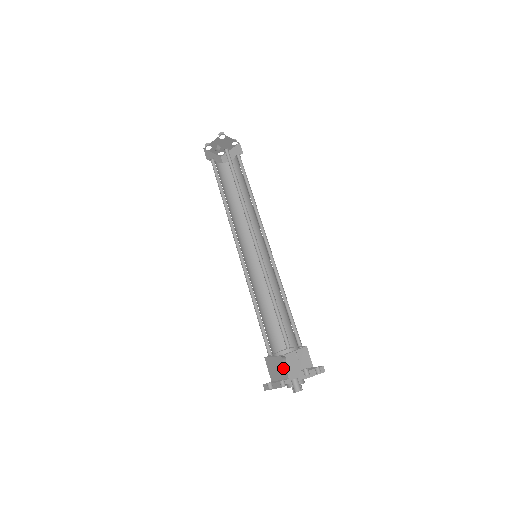
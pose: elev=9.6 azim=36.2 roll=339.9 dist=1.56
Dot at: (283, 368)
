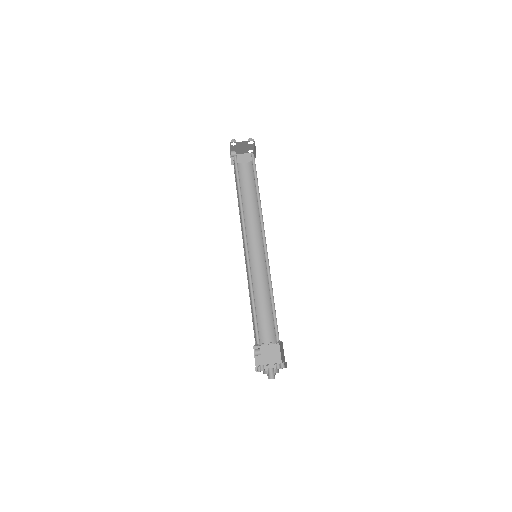
Dot at: (277, 354)
